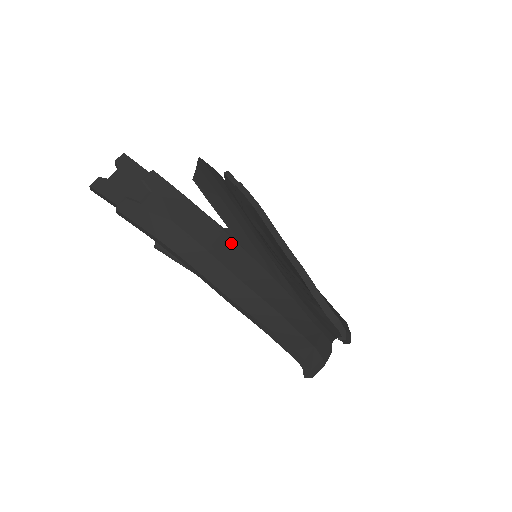
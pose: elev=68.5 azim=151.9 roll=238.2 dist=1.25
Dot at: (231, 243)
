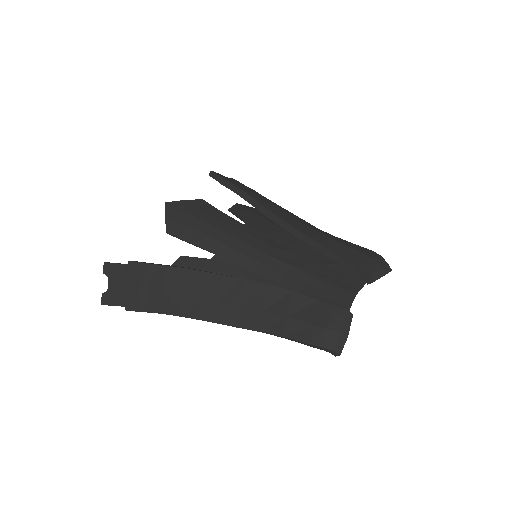
Dot at: (215, 278)
